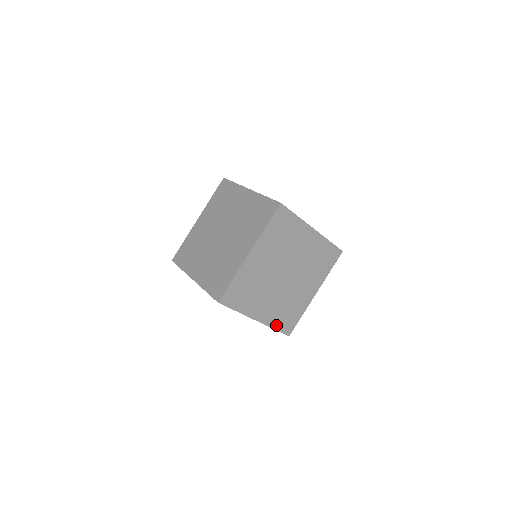
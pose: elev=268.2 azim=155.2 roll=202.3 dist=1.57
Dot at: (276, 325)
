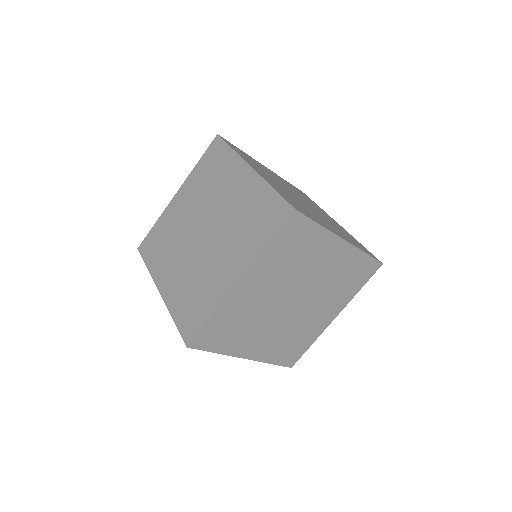
Dot at: occluded
